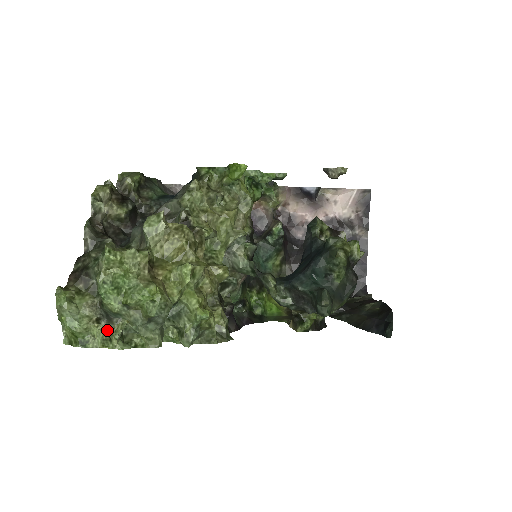
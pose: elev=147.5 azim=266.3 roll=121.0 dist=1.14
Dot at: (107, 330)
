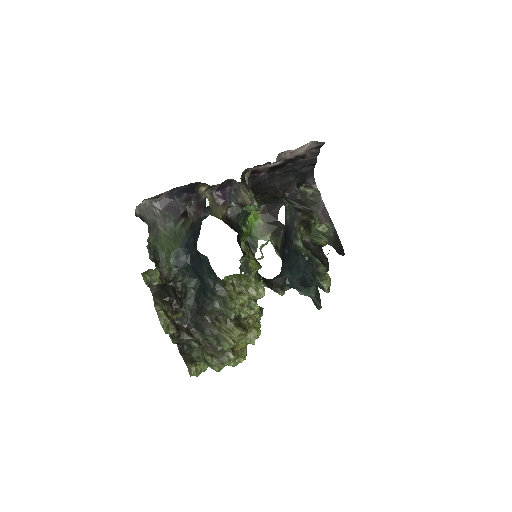
Dot at: occluded
